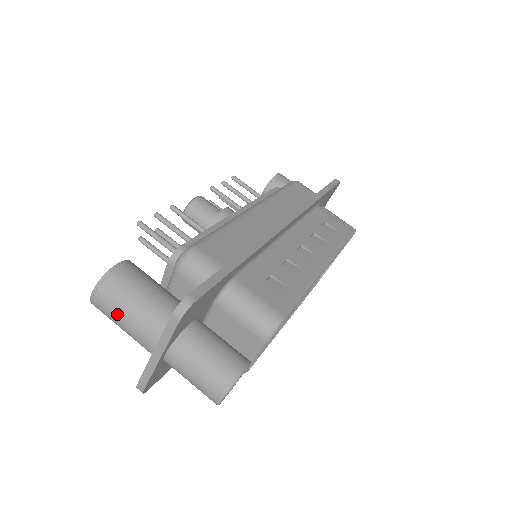
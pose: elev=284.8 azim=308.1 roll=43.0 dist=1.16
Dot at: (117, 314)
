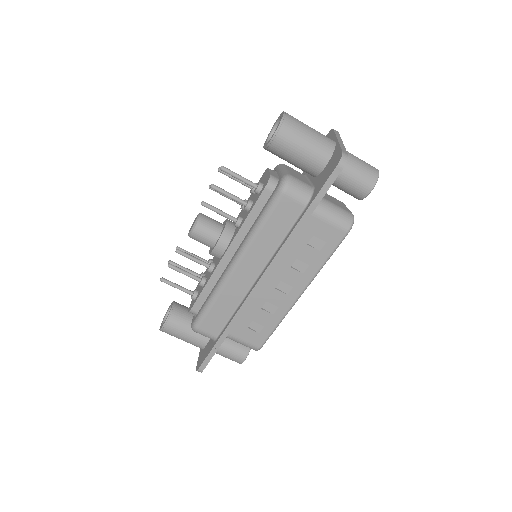
Dot at: occluded
